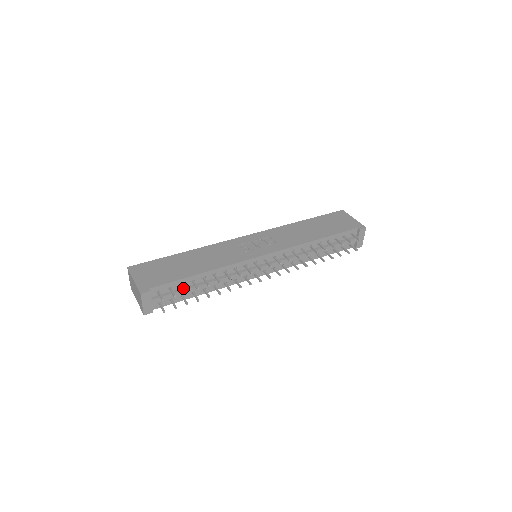
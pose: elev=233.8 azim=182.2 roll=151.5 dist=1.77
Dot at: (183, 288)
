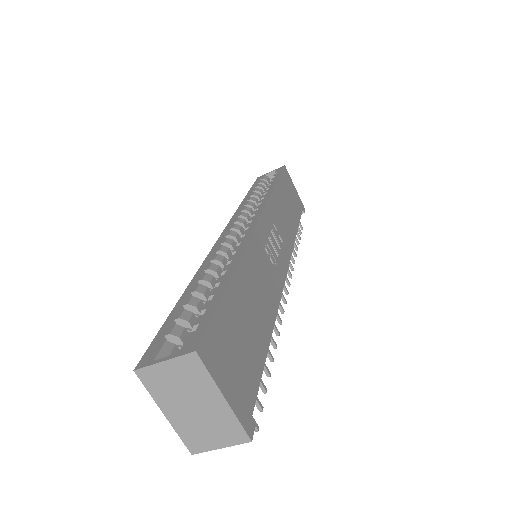
Dot at: (261, 382)
